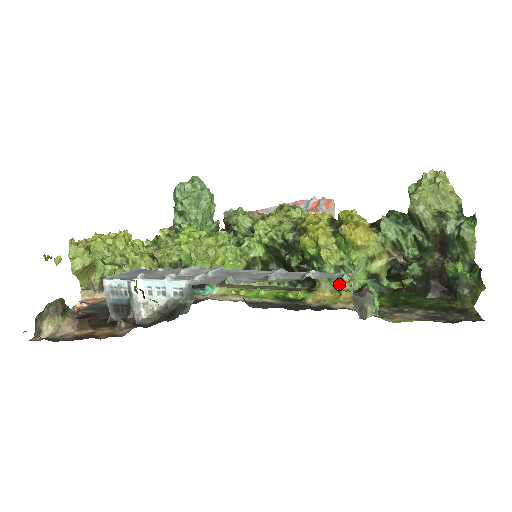
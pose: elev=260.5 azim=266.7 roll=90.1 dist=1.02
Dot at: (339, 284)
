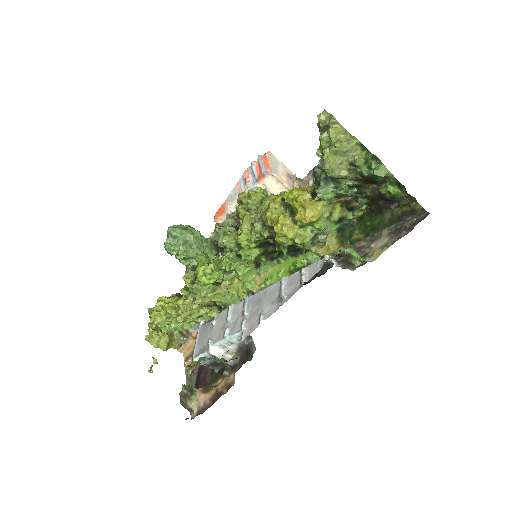
Dot at: (322, 242)
